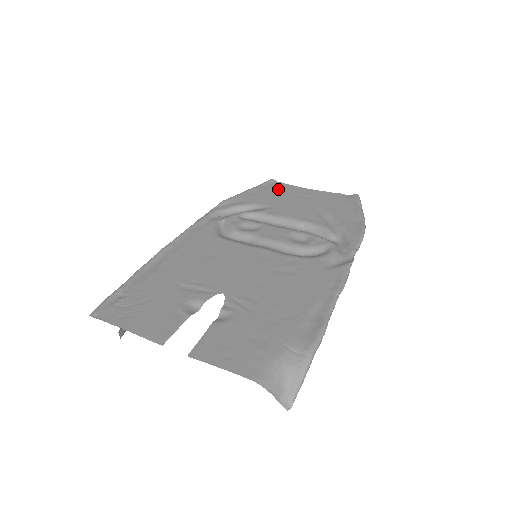
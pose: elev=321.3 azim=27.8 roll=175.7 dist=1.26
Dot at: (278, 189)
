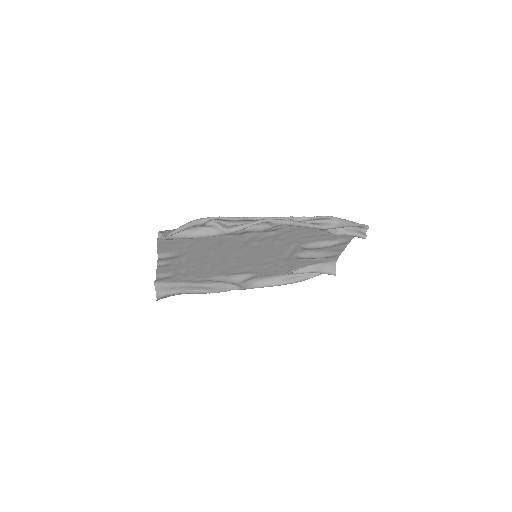
Dot at: (330, 261)
